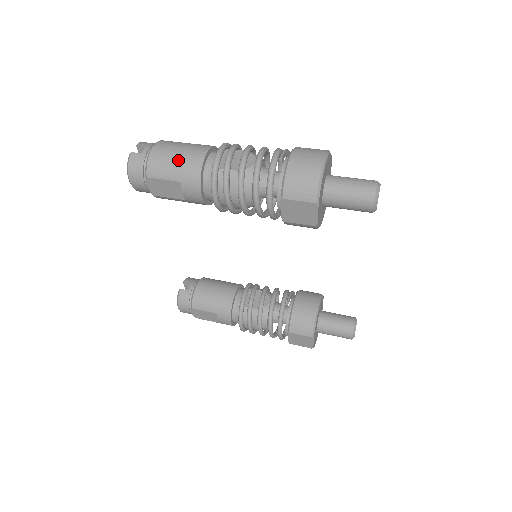
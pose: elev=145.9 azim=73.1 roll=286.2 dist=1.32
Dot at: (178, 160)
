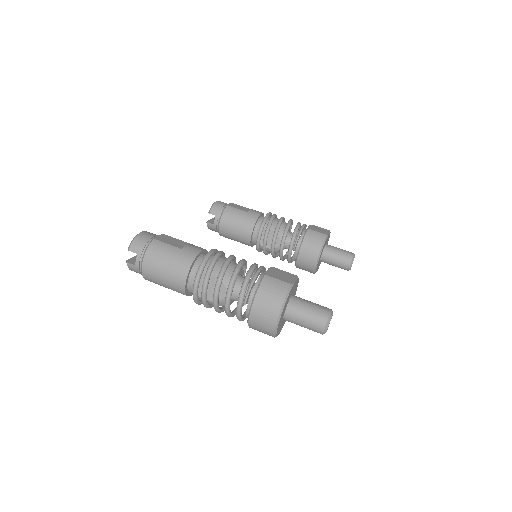
Dot at: (165, 283)
